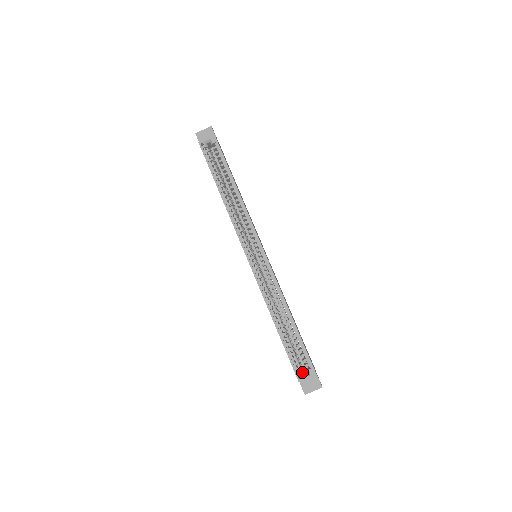
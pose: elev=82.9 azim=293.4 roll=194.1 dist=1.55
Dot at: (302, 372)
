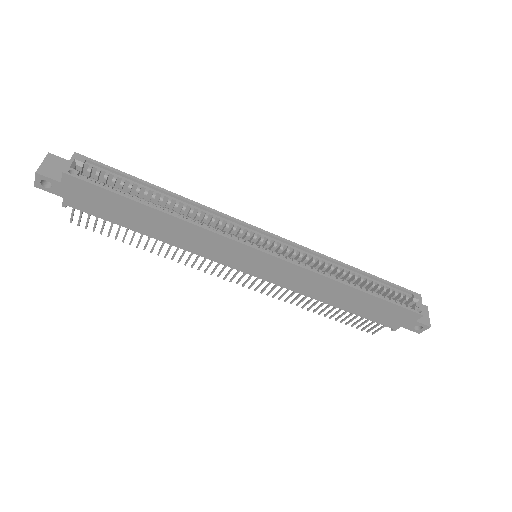
Dot at: (414, 306)
